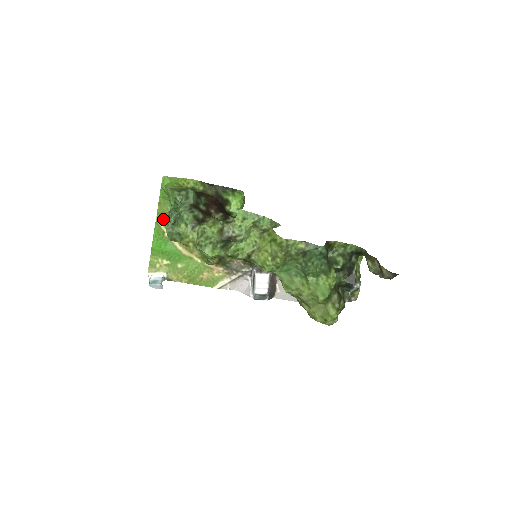
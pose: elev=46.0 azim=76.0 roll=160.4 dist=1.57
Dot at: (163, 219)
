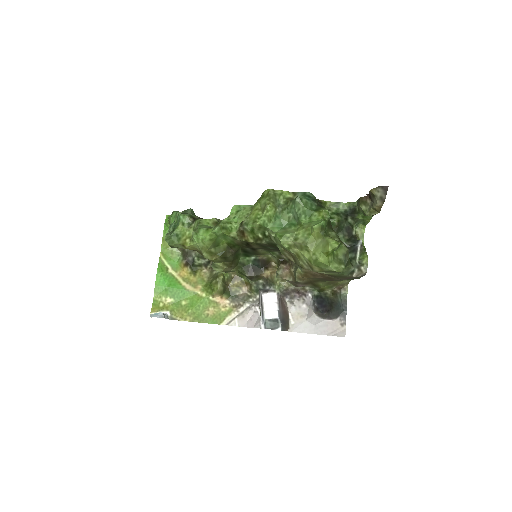
Dot at: (167, 256)
